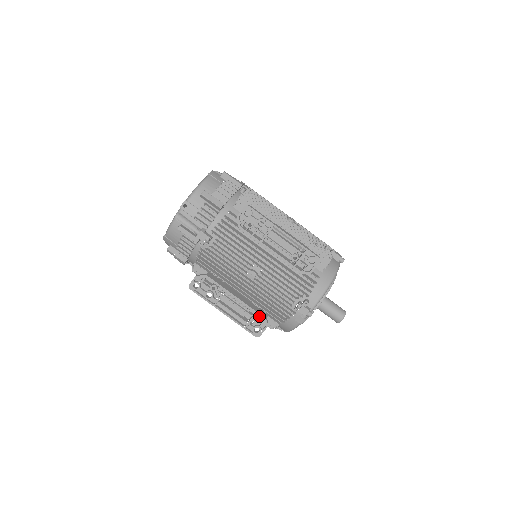
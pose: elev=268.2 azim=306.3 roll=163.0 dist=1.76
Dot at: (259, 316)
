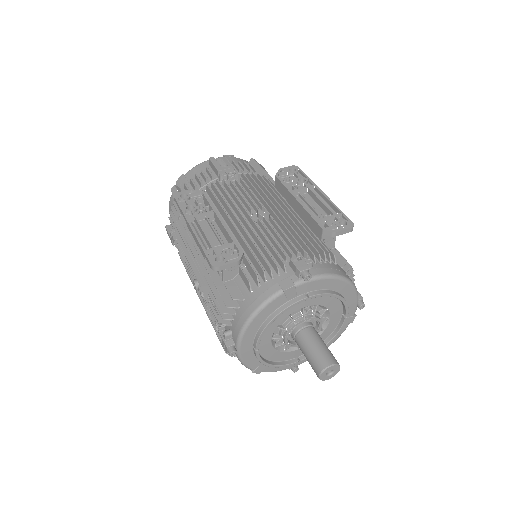
Dot at: (235, 250)
